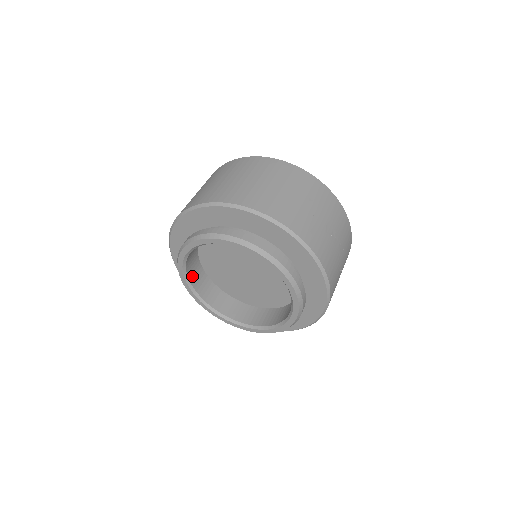
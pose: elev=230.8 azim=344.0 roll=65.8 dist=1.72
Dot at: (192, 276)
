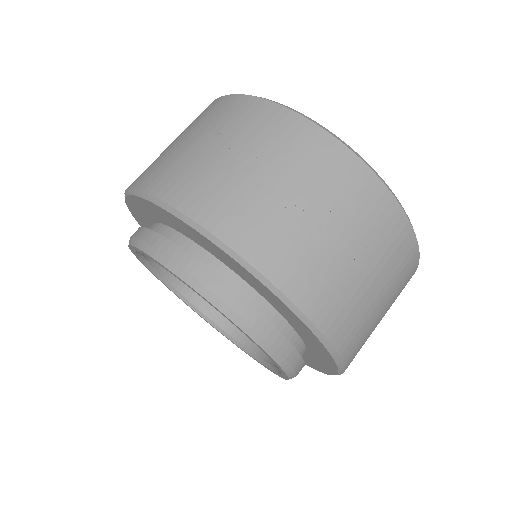
Dot at: (213, 311)
